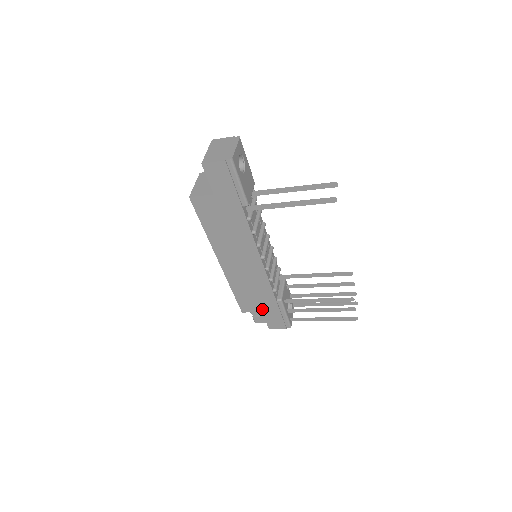
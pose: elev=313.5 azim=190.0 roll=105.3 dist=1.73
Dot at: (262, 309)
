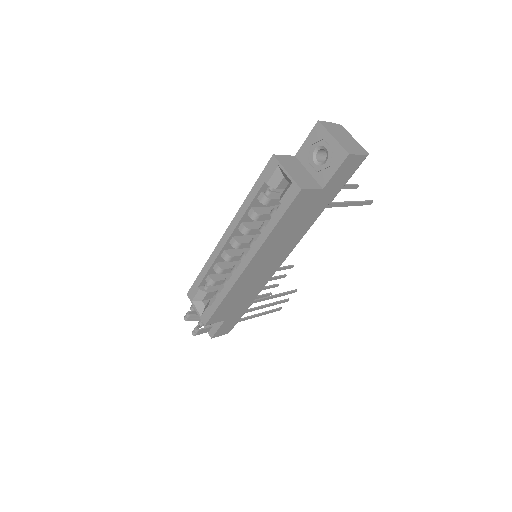
Dot at: (228, 317)
